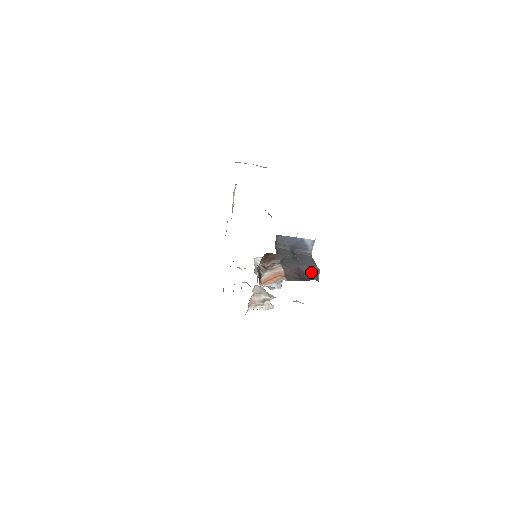
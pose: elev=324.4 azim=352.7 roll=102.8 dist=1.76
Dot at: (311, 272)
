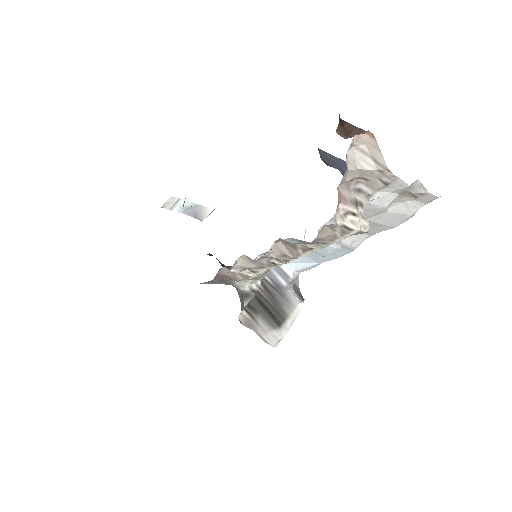
Dot at: occluded
